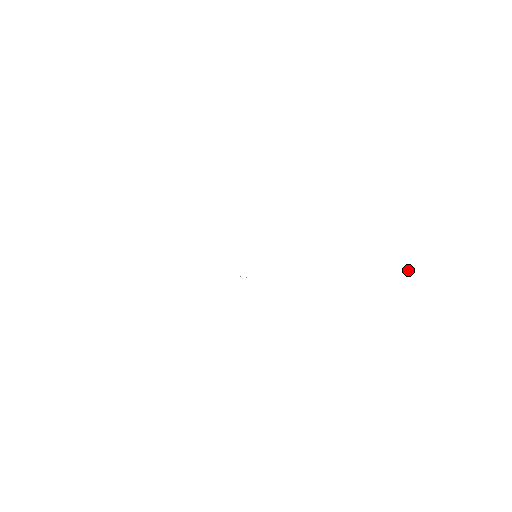
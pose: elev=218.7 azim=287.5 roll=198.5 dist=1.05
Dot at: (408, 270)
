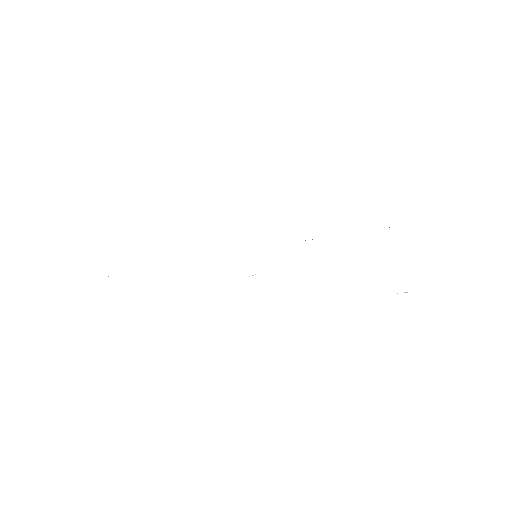
Dot at: occluded
